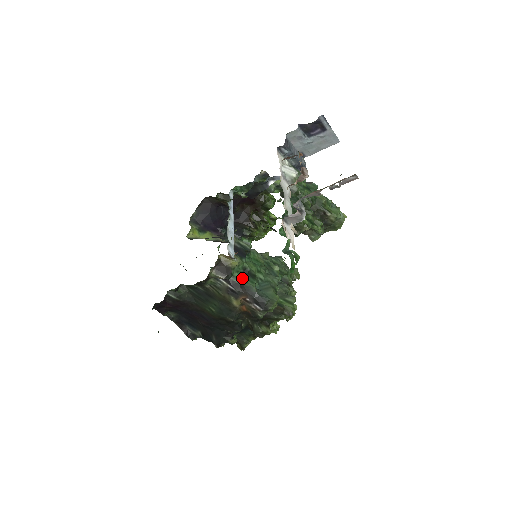
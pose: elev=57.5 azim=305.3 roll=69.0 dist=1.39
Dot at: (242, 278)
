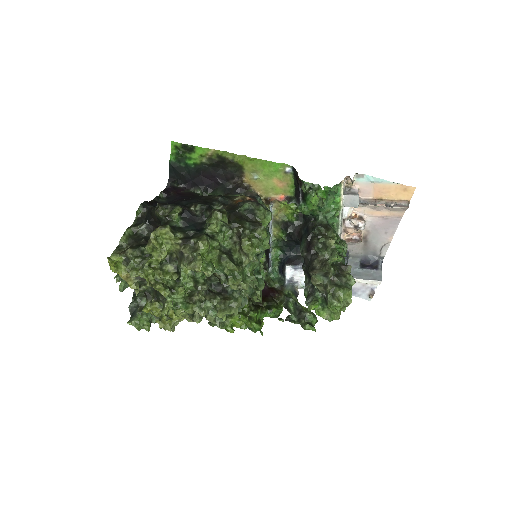
Dot at: occluded
